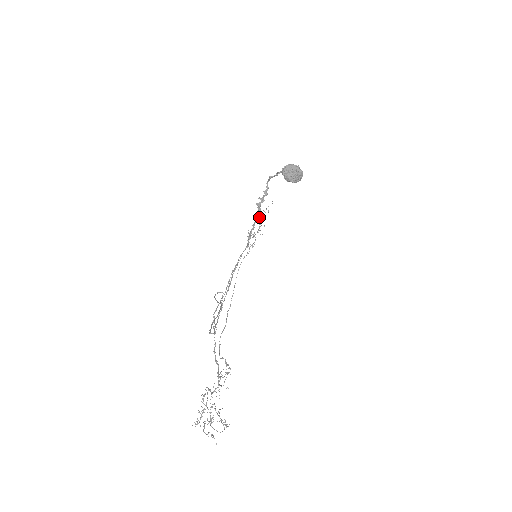
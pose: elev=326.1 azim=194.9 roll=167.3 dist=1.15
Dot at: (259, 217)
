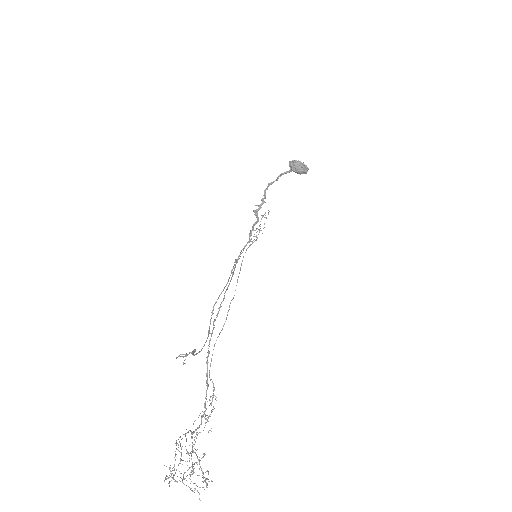
Dot at: (257, 221)
